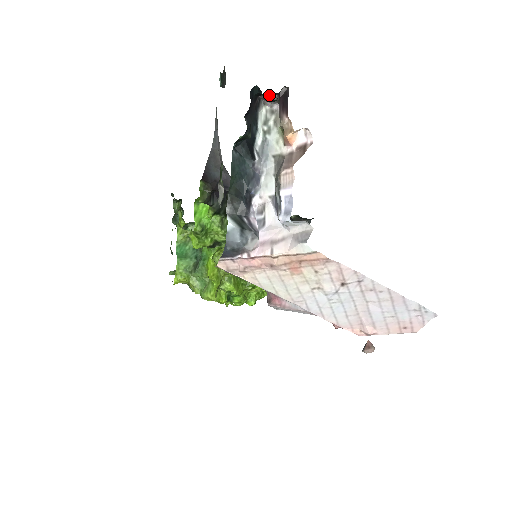
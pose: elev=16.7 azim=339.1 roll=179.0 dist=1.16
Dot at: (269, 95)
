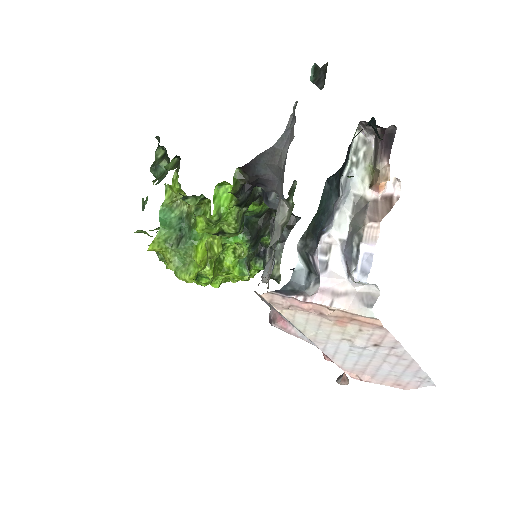
Dot at: occluded
